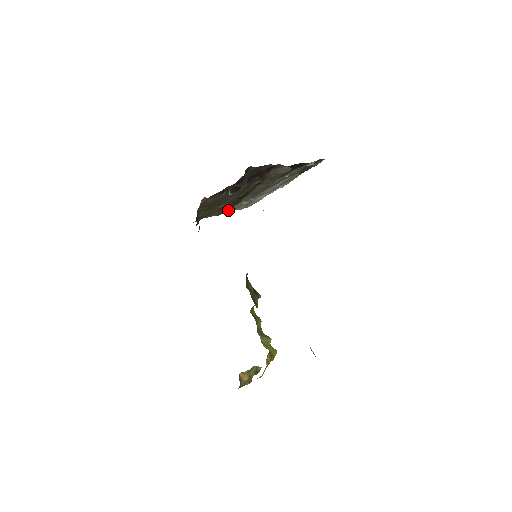
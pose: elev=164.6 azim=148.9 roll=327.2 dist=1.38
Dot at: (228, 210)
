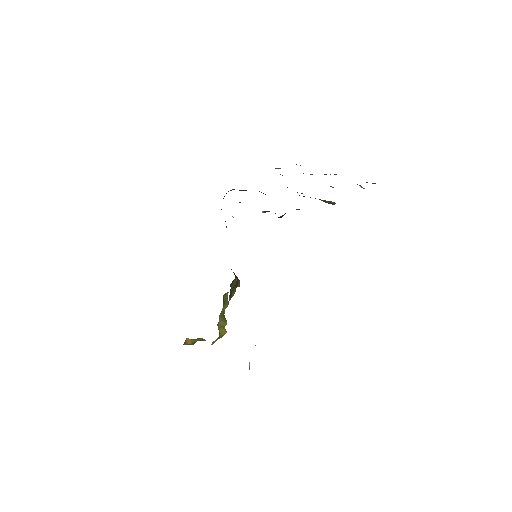
Dot at: occluded
